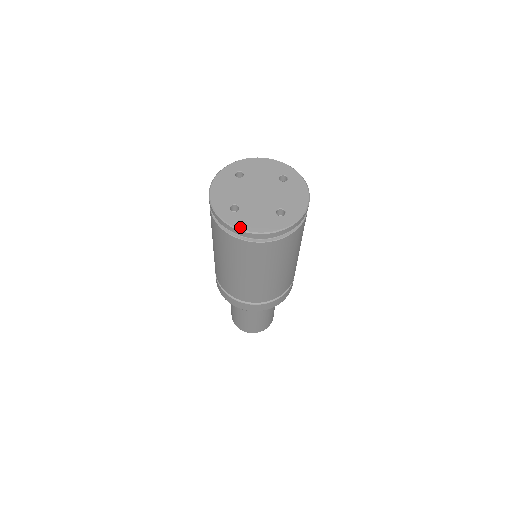
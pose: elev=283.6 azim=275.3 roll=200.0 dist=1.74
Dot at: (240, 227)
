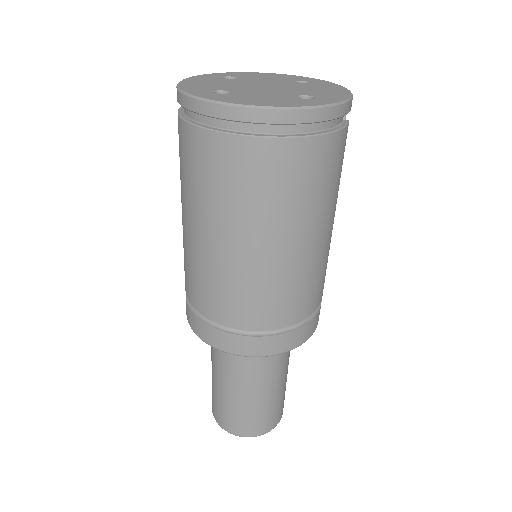
Dot at: (232, 102)
